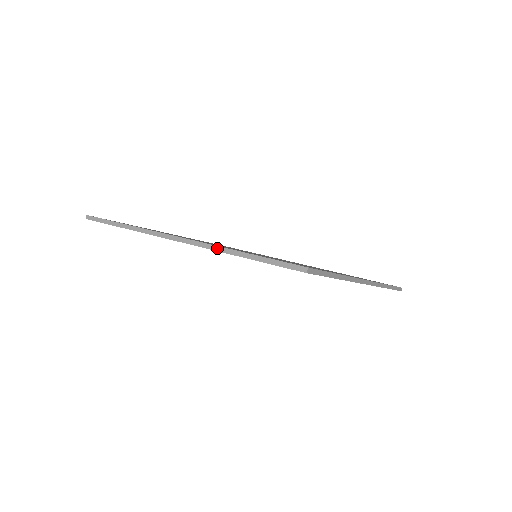
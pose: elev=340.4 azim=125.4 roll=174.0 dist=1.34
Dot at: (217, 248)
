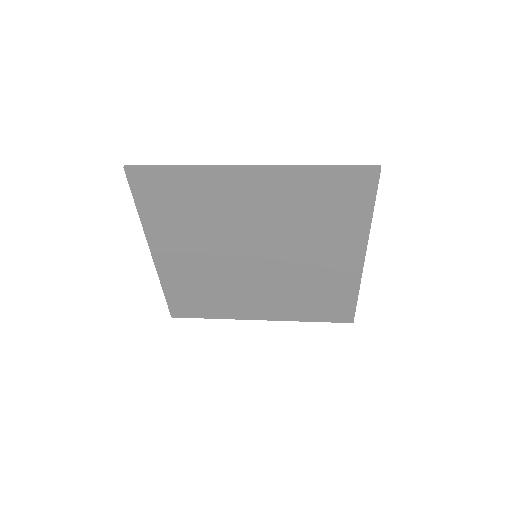
Dot at: (295, 166)
